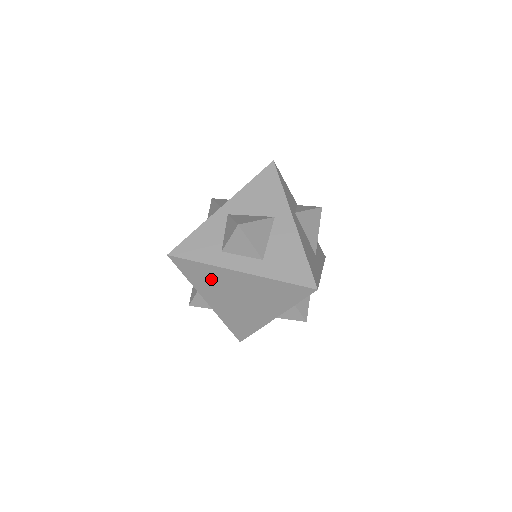
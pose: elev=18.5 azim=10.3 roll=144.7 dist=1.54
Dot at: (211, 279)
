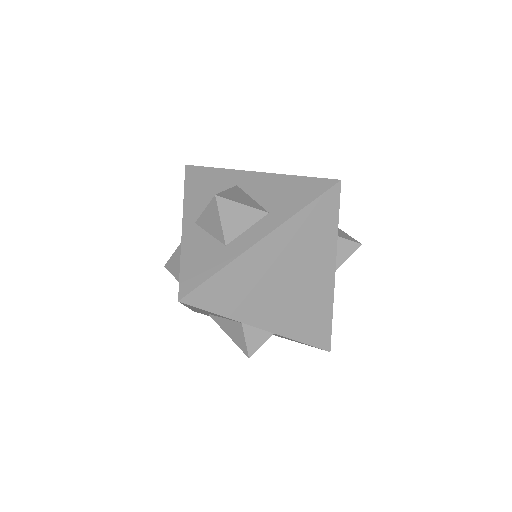
Dot at: (243, 285)
